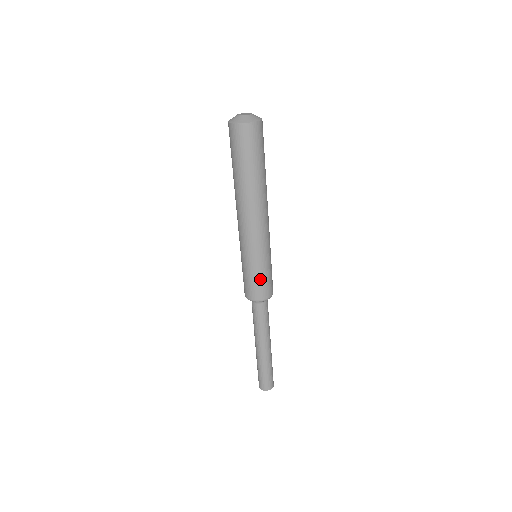
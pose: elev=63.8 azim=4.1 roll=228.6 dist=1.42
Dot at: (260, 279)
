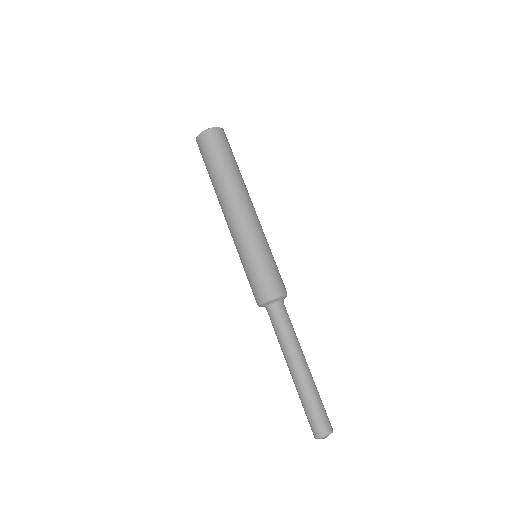
Dot at: (252, 276)
